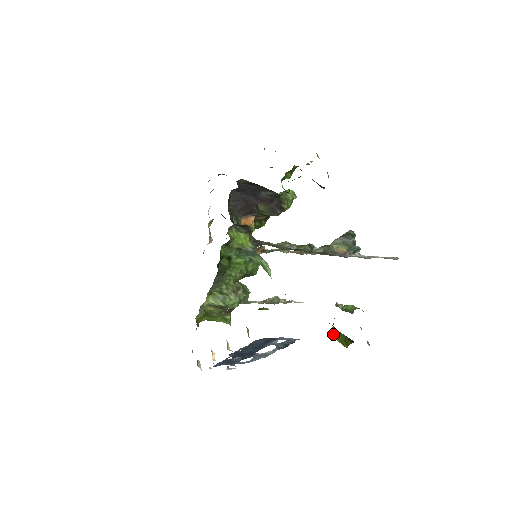
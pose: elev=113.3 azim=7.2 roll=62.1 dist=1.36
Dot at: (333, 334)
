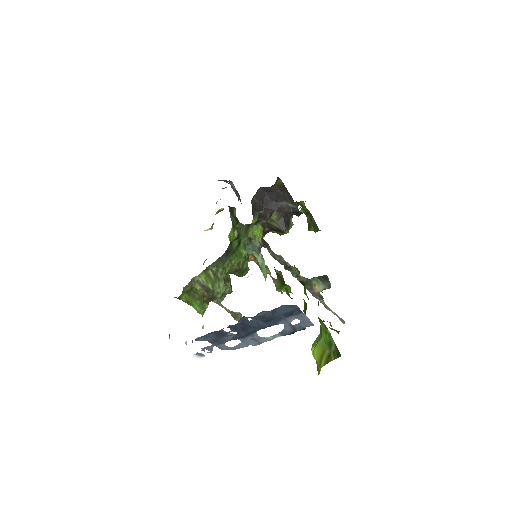
Dot at: (315, 349)
